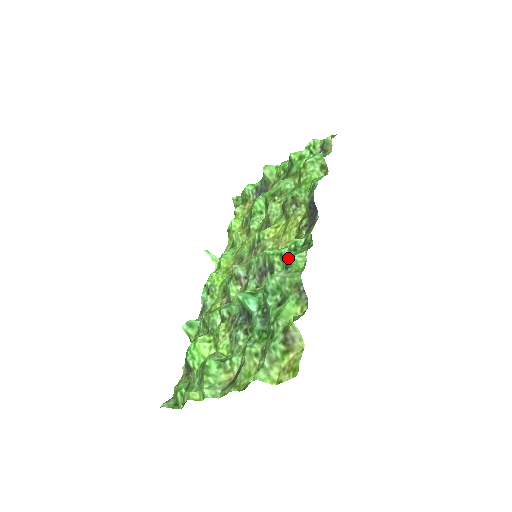
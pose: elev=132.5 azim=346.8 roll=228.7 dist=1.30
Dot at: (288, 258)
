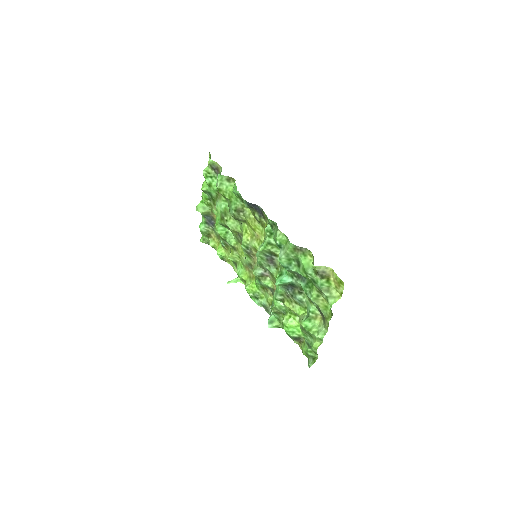
Dot at: occluded
